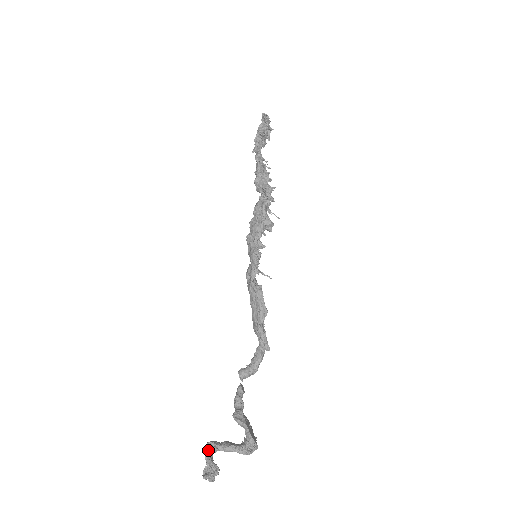
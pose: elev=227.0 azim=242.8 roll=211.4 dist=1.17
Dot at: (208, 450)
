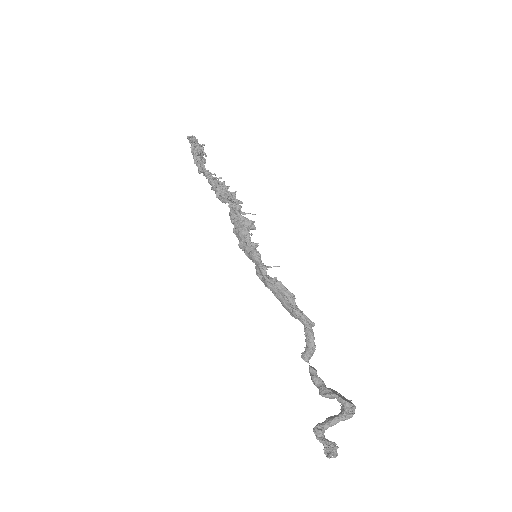
Dot at: (318, 434)
